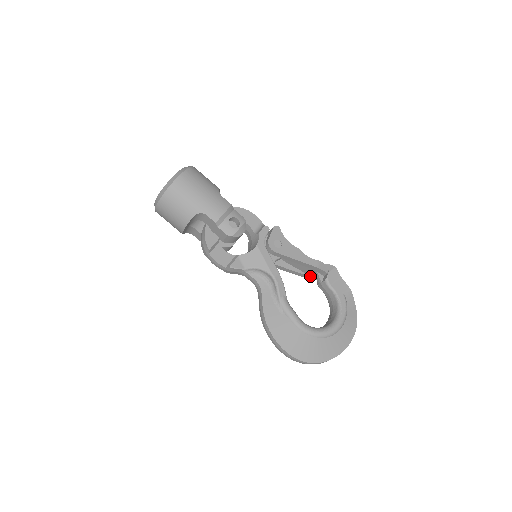
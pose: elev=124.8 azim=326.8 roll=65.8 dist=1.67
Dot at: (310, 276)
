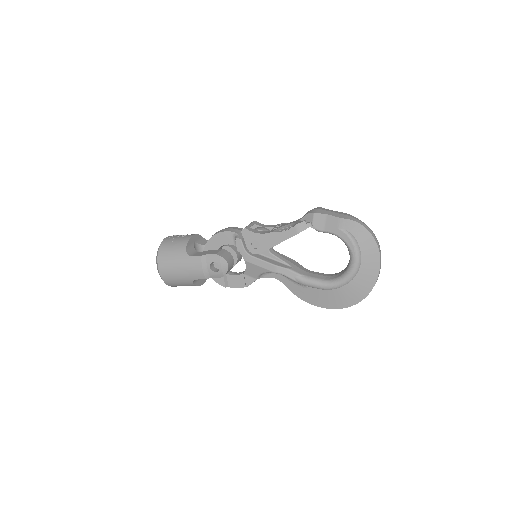
Dot at: occluded
